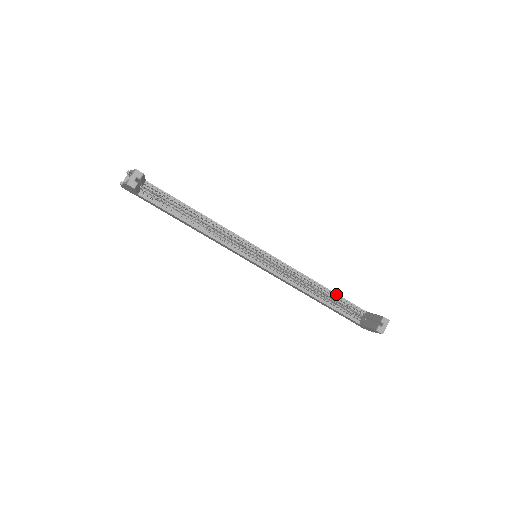
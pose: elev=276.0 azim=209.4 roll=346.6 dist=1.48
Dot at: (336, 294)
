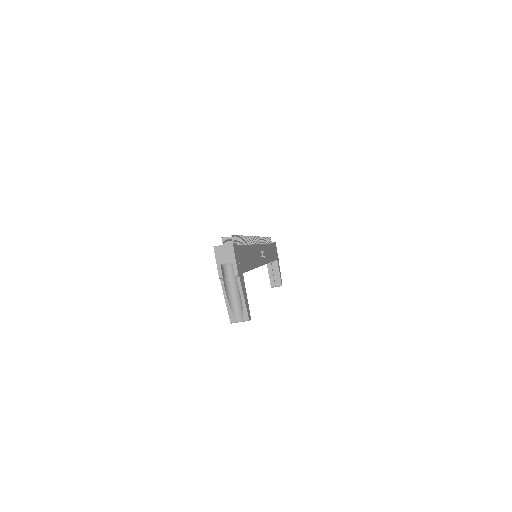
Dot at: occluded
